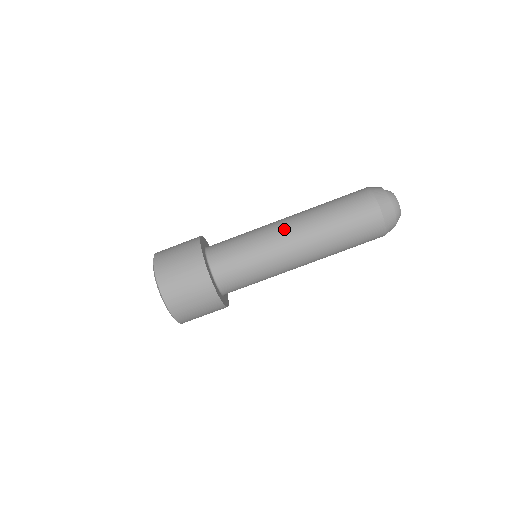
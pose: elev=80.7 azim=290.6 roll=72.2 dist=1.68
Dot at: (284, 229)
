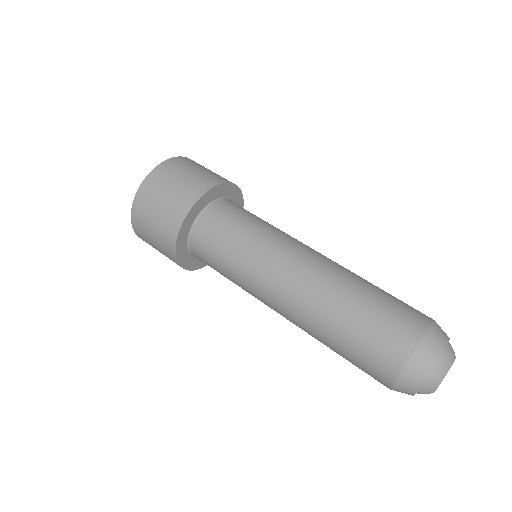
Dot at: (298, 256)
